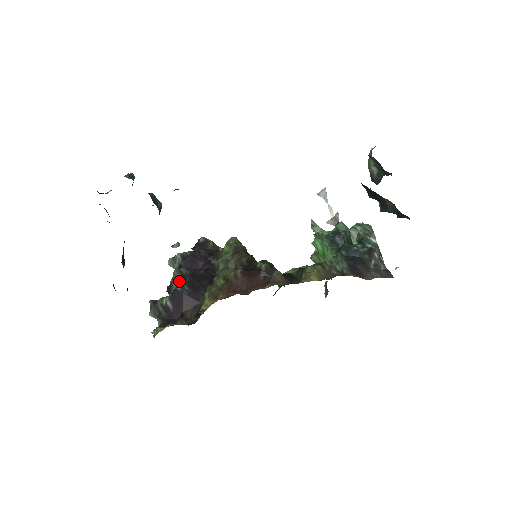
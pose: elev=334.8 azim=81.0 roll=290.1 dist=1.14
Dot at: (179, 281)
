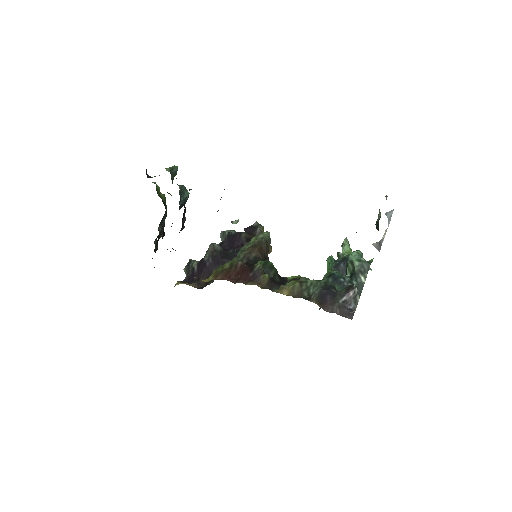
Dot at: (209, 253)
